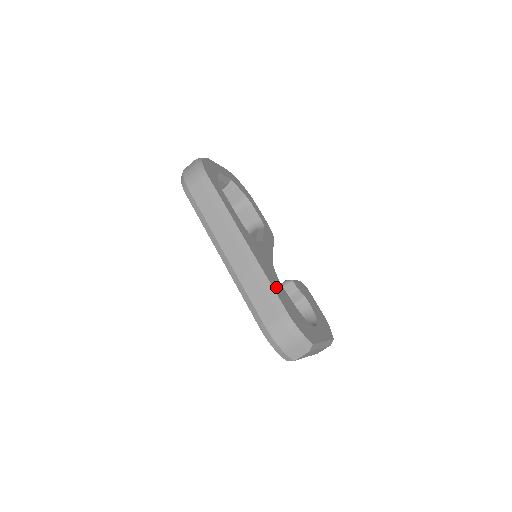
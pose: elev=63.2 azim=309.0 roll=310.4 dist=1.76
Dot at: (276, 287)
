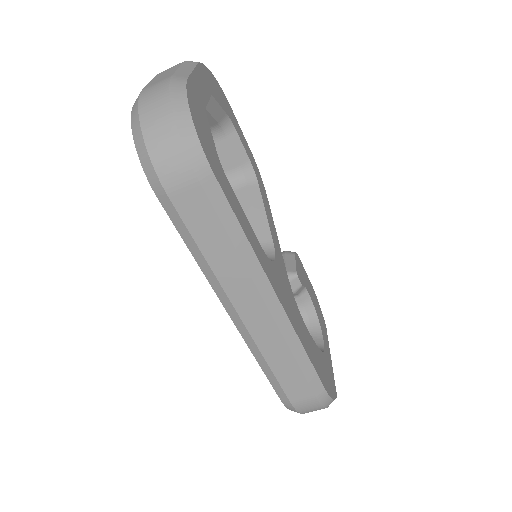
Dot at: (309, 350)
